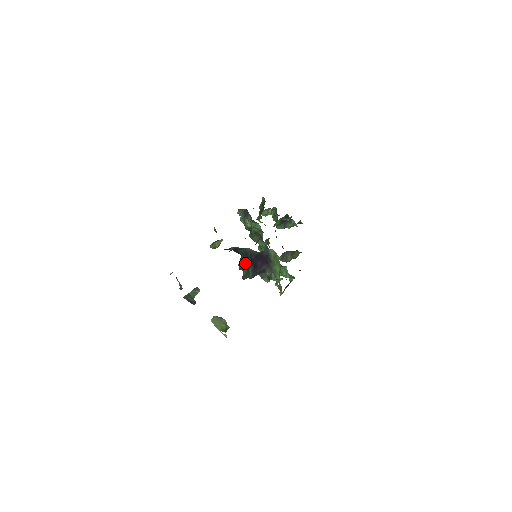
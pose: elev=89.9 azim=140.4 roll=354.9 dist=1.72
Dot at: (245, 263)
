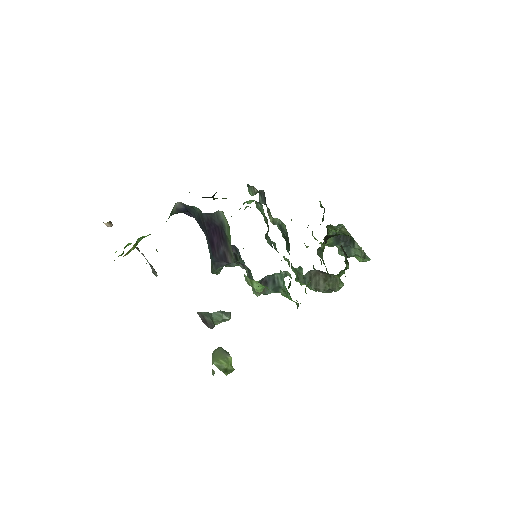
Dot at: occluded
